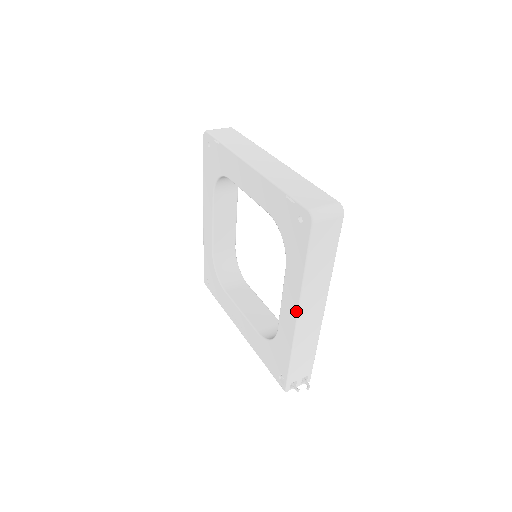
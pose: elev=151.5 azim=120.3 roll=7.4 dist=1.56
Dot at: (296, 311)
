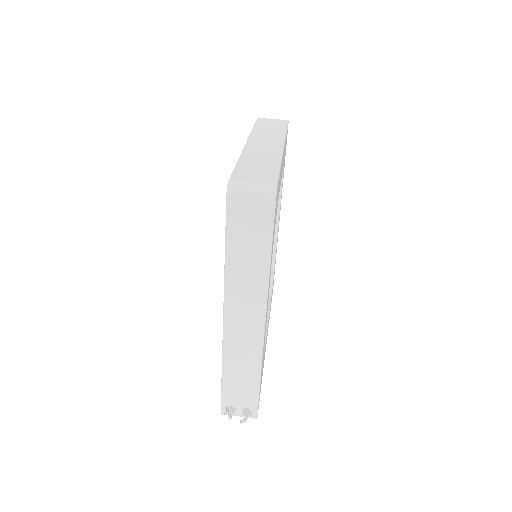
Dot at: (223, 310)
